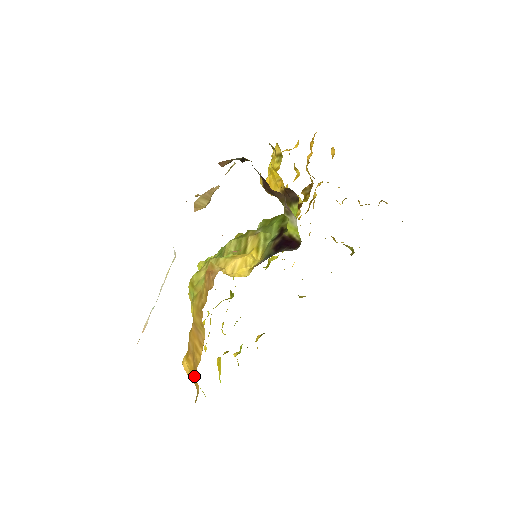
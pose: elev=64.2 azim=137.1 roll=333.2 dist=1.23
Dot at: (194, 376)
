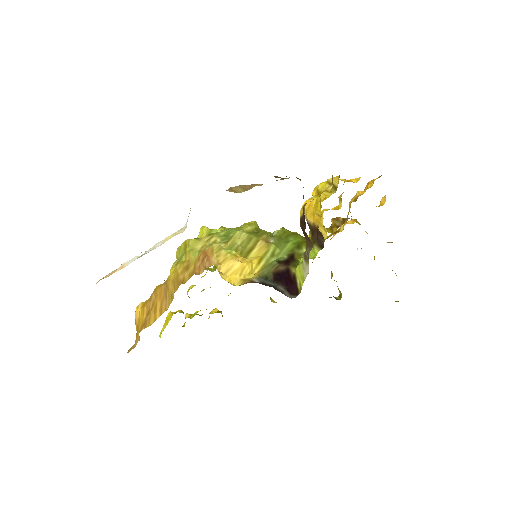
Dot at: (139, 331)
